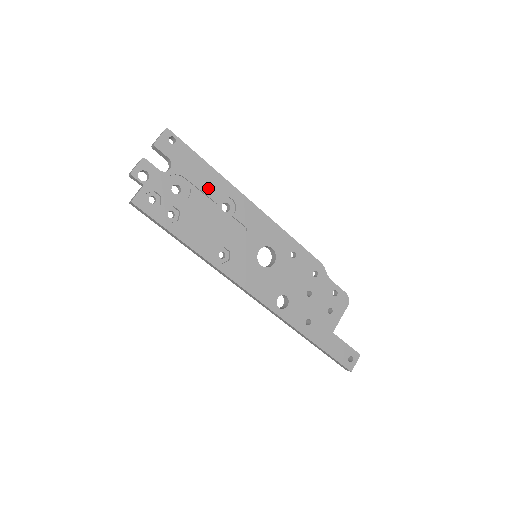
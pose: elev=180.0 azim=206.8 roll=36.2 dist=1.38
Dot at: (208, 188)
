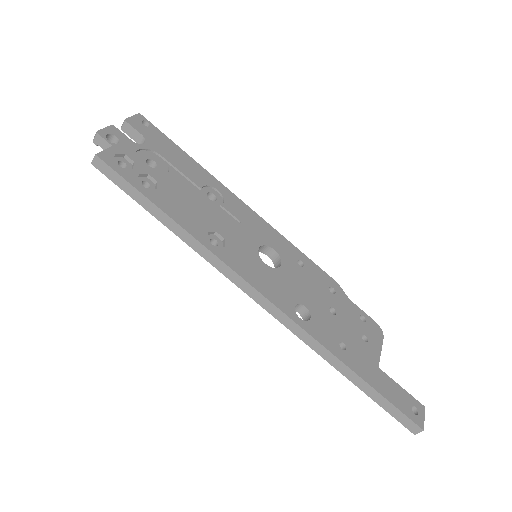
Dot at: (189, 173)
